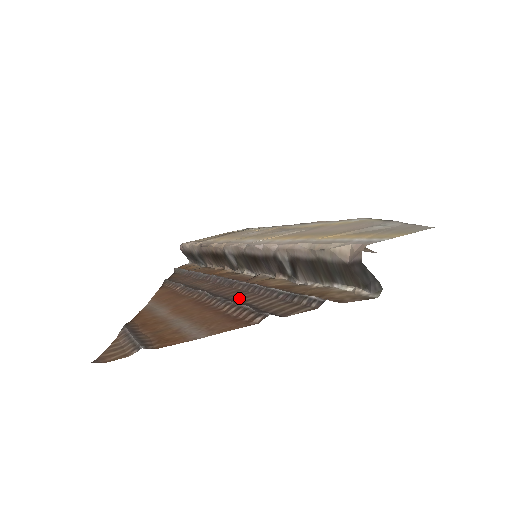
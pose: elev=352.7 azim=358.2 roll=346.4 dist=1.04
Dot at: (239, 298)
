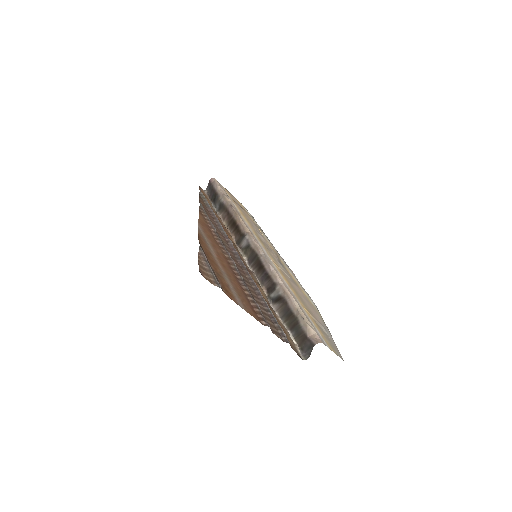
Dot at: (249, 288)
